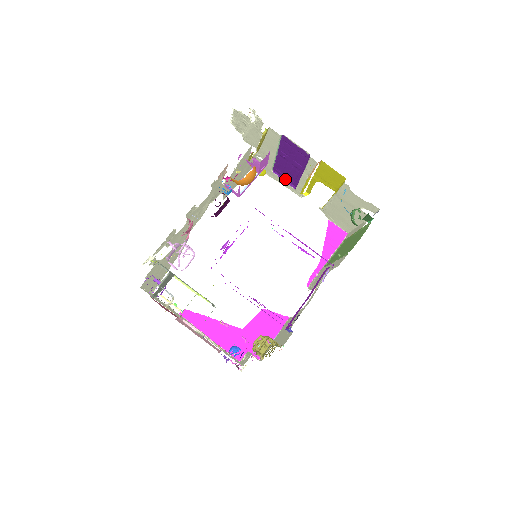
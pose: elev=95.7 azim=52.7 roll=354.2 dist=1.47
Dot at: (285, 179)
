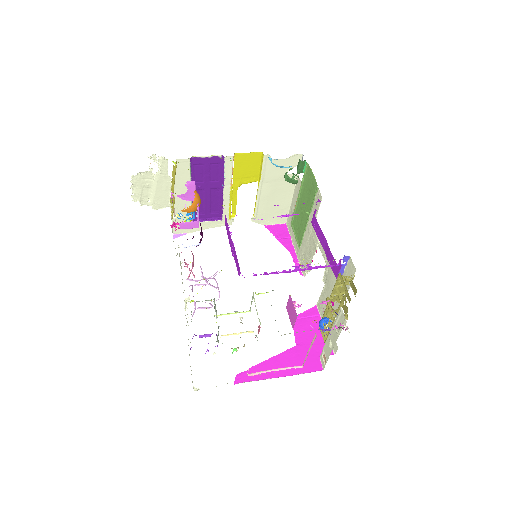
Dot at: (208, 219)
